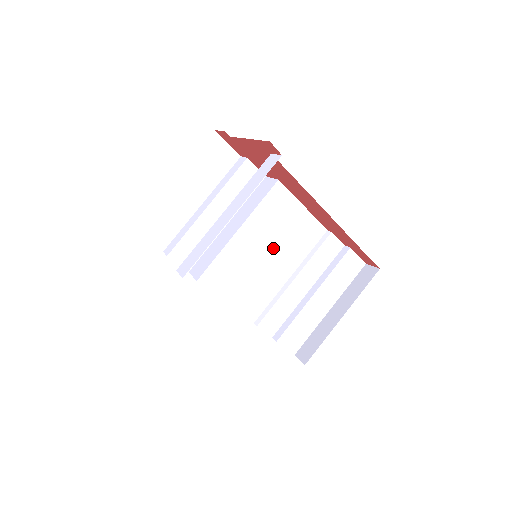
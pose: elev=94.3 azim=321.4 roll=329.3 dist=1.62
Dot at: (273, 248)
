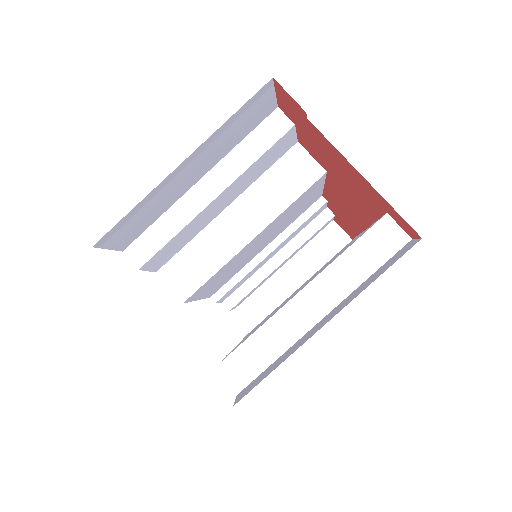
Dot at: (270, 234)
